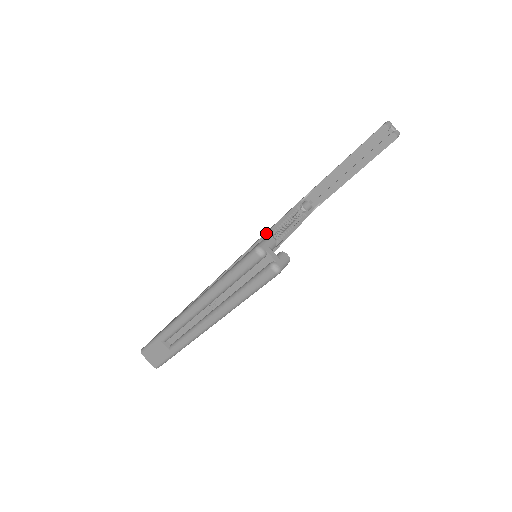
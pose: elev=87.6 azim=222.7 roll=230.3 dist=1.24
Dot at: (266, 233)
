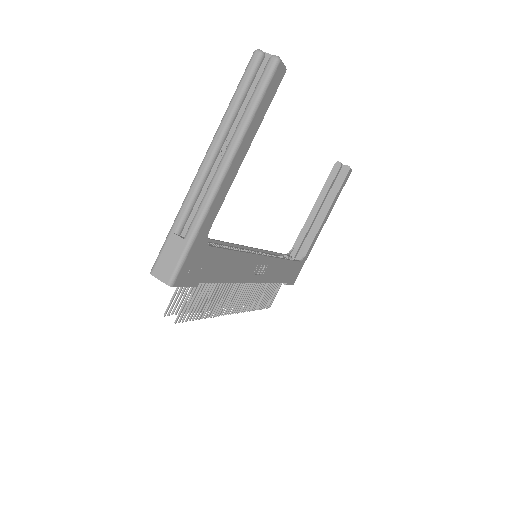
Dot at: (261, 249)
